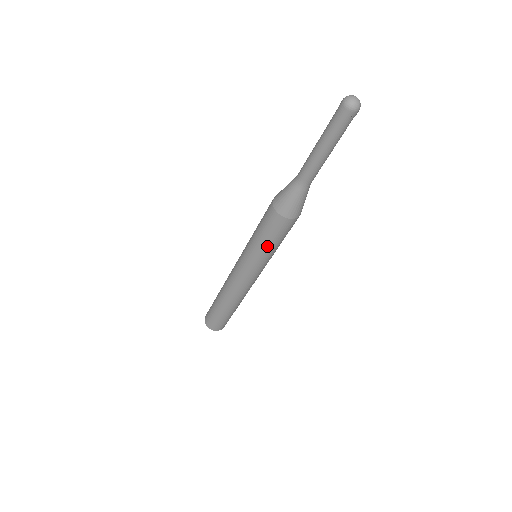
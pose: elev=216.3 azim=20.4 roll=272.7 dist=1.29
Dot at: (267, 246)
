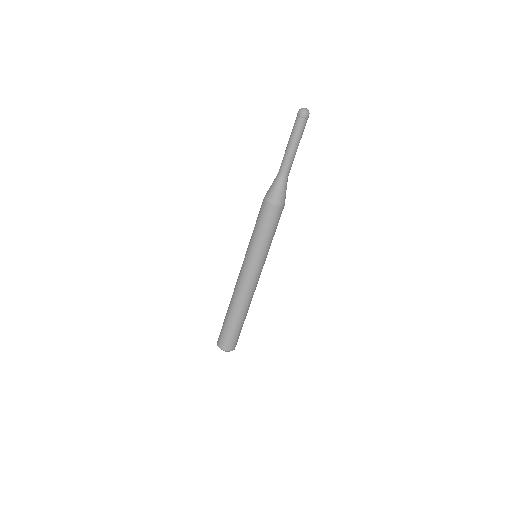
Dot at: (255, 231)
